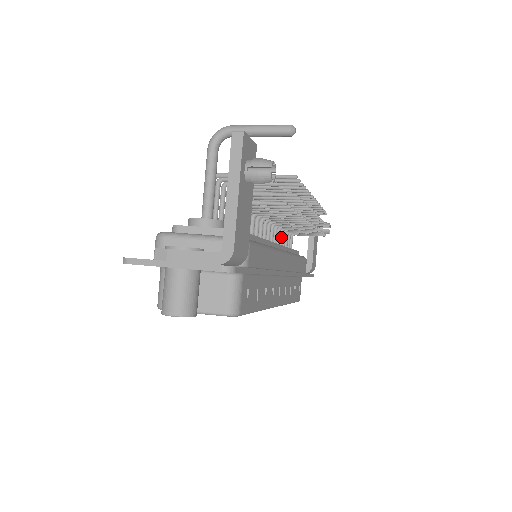
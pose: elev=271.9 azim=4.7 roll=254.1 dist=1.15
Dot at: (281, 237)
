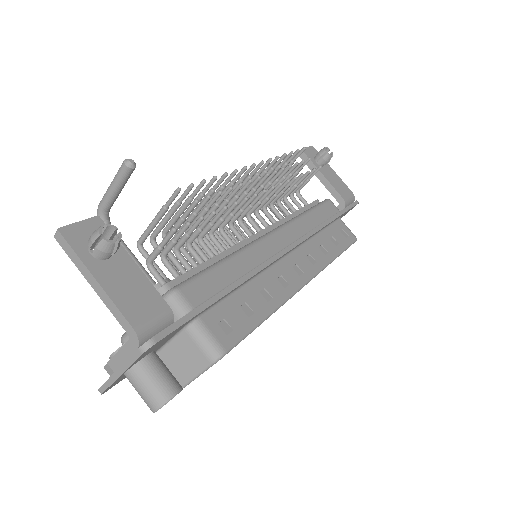
Dot at: (276, 212)
